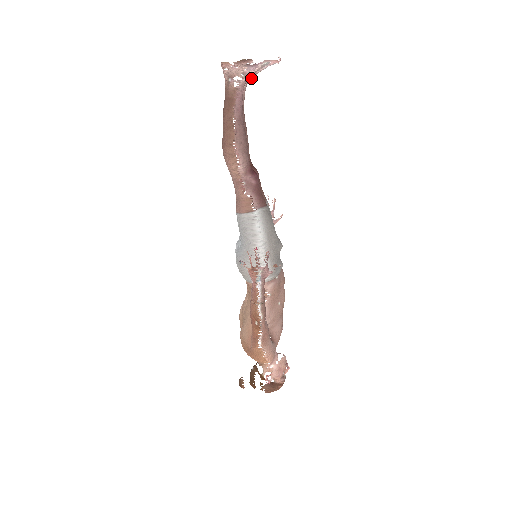
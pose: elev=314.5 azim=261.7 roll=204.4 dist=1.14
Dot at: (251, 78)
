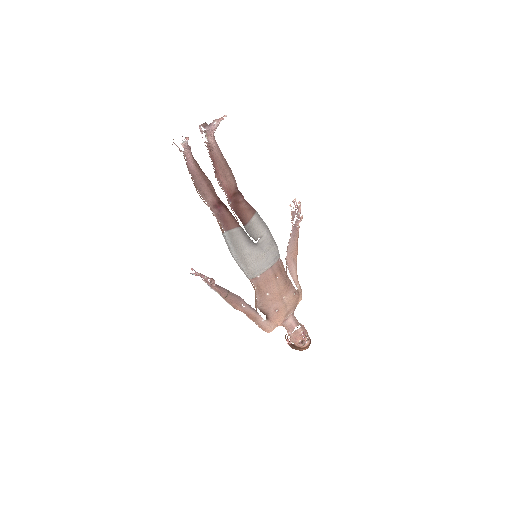
Dot at: (213, 133)
